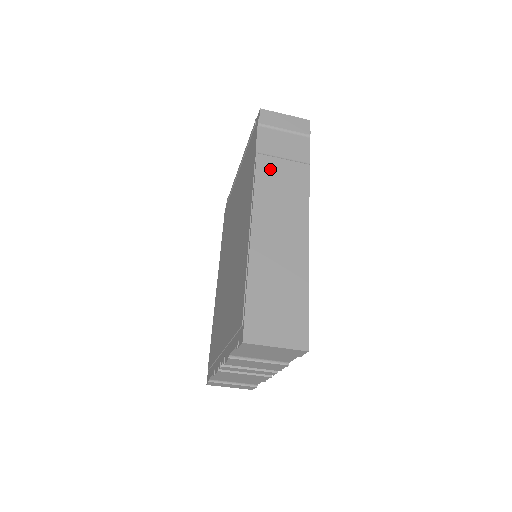
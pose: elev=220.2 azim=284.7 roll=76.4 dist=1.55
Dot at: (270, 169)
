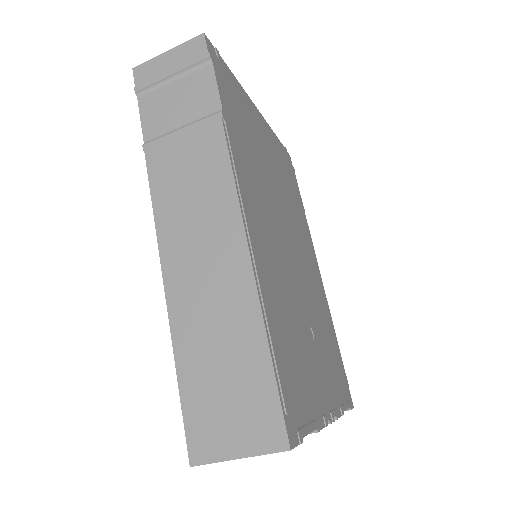
Dot at: (166, 159)
